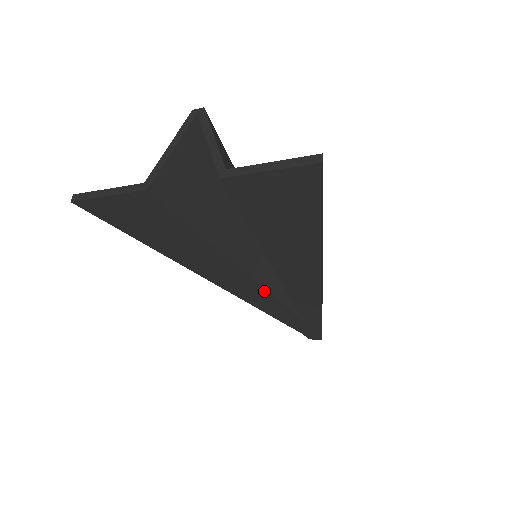
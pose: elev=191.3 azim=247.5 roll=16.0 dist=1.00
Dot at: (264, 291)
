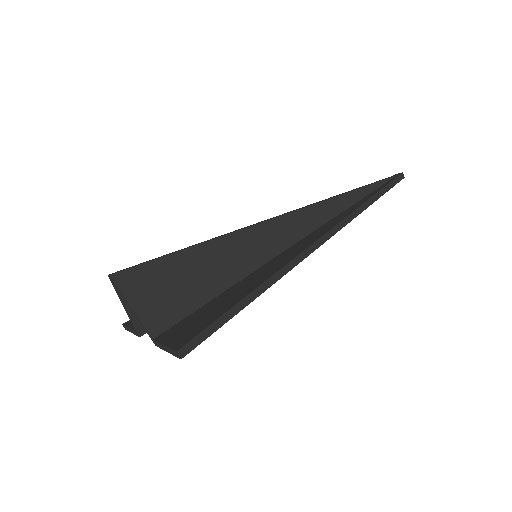
Dot at: occluded
